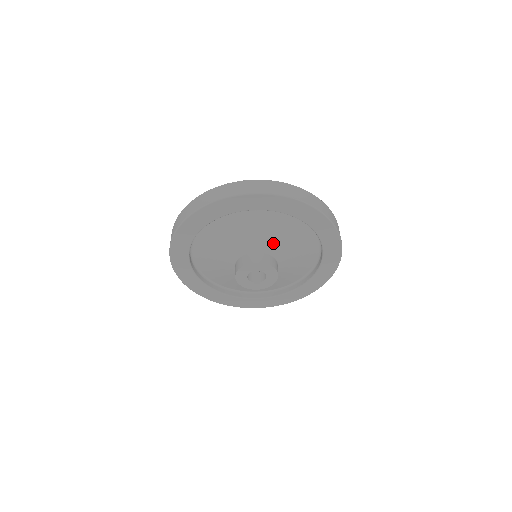
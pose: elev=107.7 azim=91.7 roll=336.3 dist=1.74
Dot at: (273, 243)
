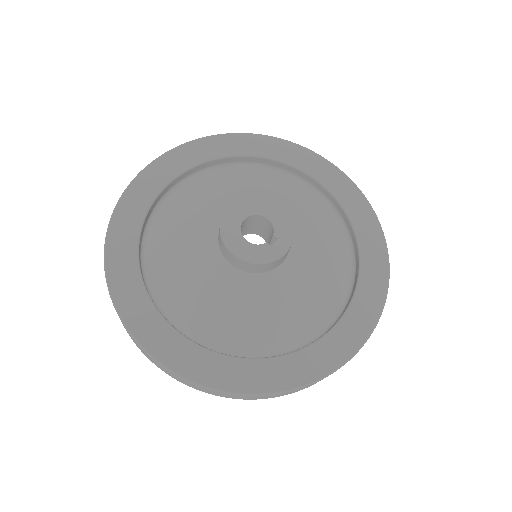
Dot at: (233, 200)
